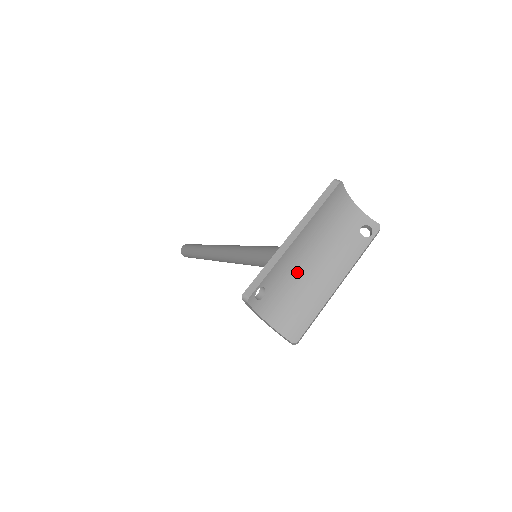
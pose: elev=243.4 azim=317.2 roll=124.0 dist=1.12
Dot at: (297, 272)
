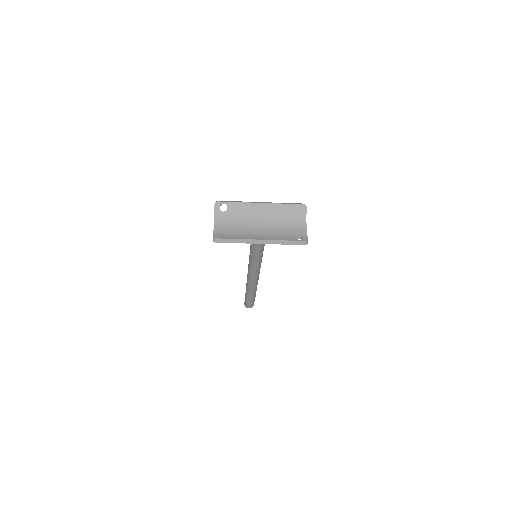
Dot at: (248, 221)
